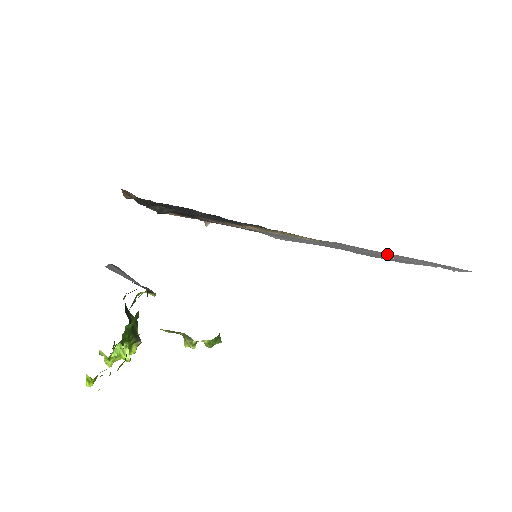
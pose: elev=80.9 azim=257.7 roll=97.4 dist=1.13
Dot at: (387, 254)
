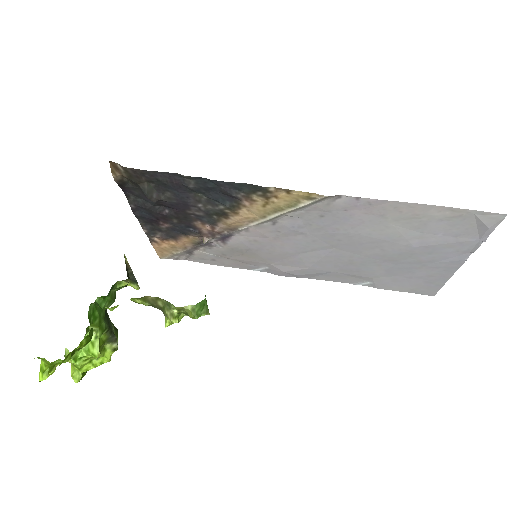
Dot at: (400, 219)
